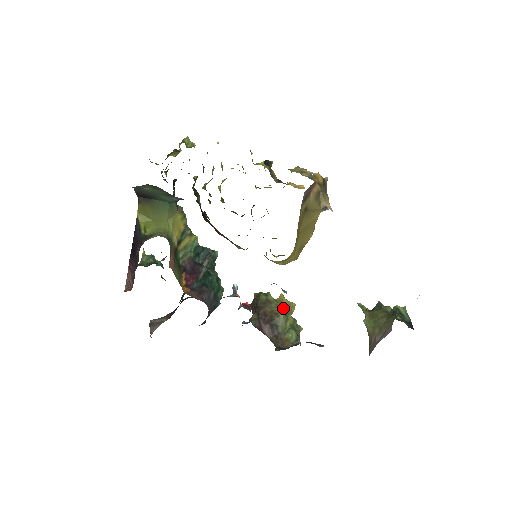
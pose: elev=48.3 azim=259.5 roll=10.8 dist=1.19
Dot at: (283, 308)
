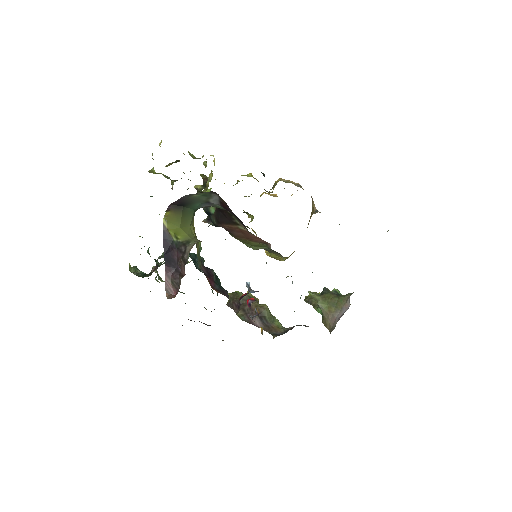
Dot at: occluded
